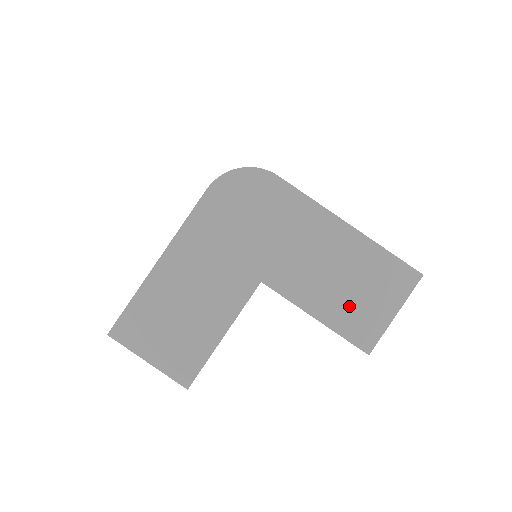
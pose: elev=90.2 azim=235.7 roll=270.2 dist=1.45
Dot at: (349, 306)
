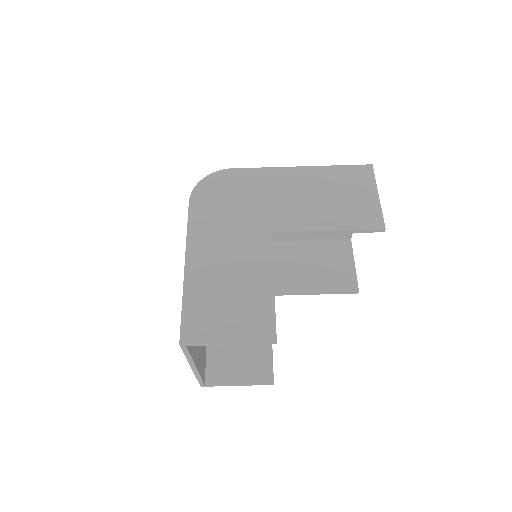
Dot at: (344, 209)
